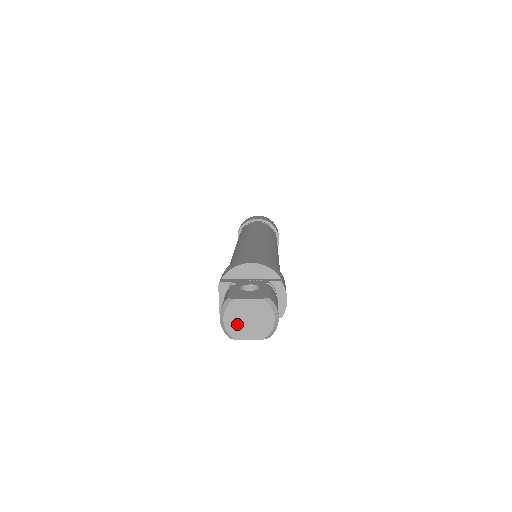
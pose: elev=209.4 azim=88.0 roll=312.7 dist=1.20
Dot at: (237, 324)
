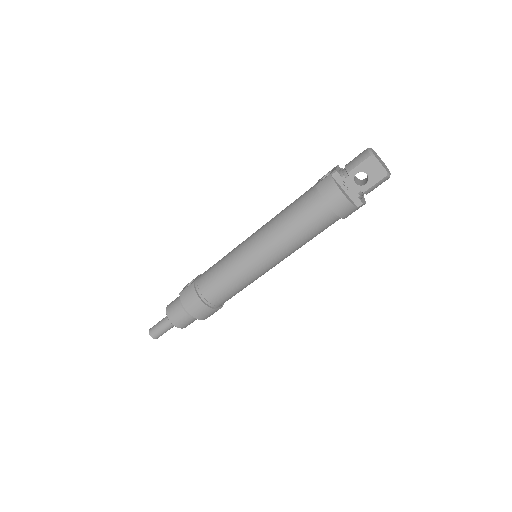
Dot at: (376, 156)
